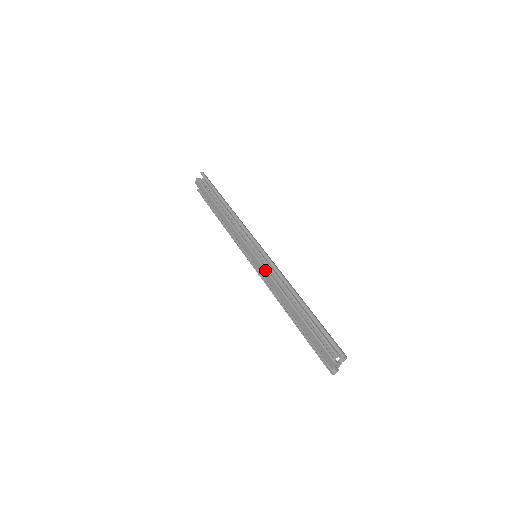
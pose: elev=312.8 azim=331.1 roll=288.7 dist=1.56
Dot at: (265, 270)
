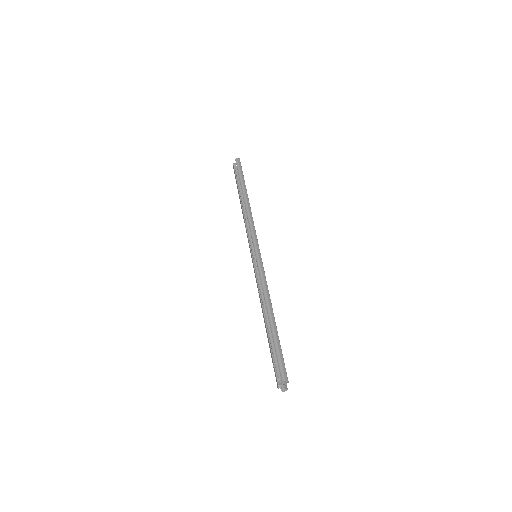
Dot at: (255, 274)
